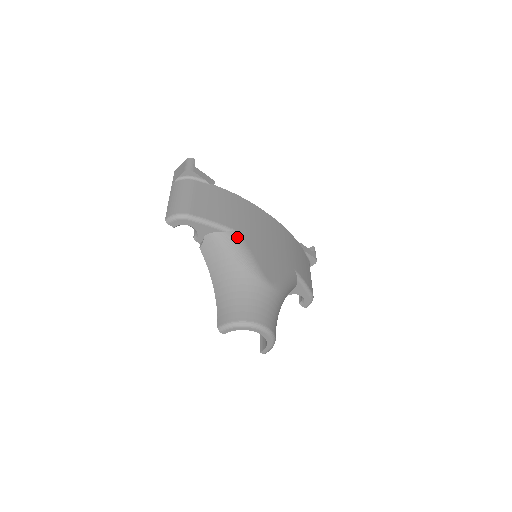
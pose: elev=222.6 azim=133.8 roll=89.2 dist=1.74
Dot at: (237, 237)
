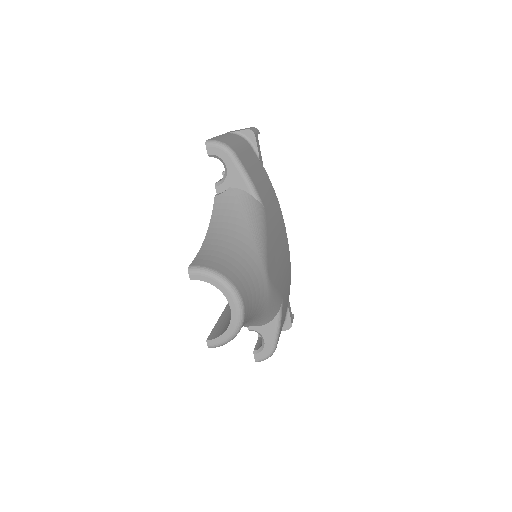
Dot at: (262, 211)
